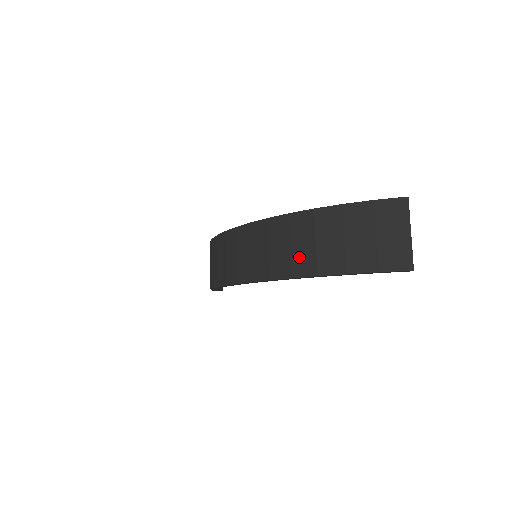
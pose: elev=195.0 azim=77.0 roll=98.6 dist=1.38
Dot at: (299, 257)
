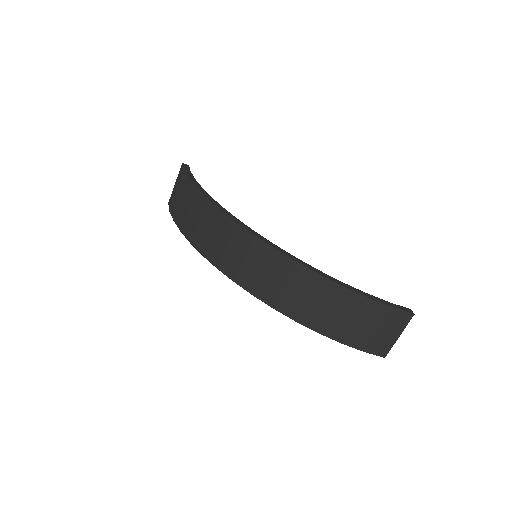
Dot at: (311, 312)
